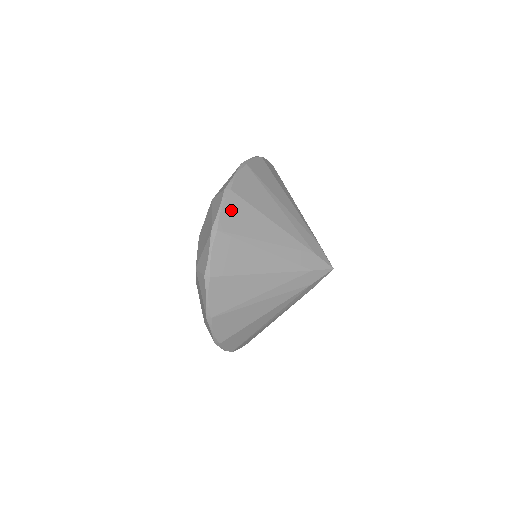
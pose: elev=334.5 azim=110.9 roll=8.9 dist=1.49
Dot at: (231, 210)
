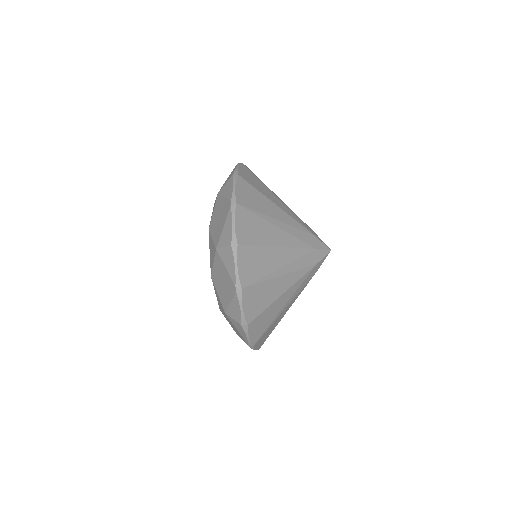
Dot at: occluded
